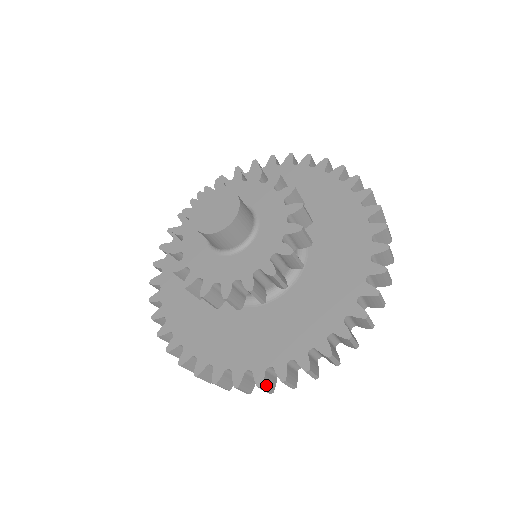
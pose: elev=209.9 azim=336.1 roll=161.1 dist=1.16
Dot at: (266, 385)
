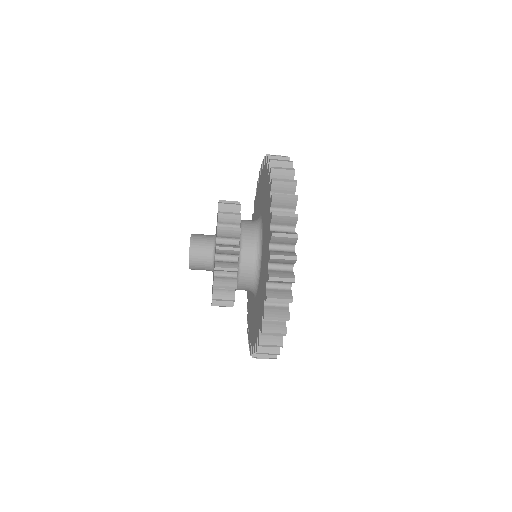
Dot at: (272, 315)
